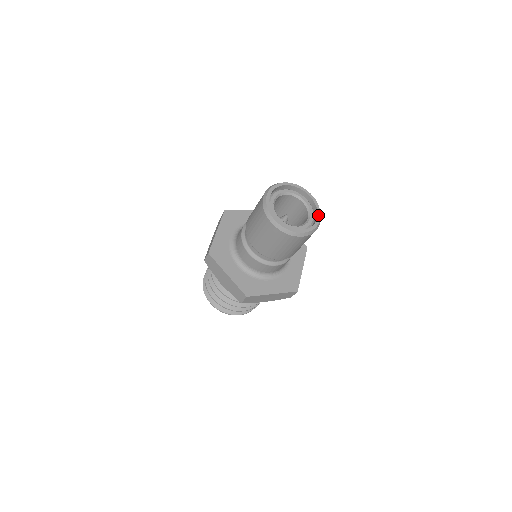
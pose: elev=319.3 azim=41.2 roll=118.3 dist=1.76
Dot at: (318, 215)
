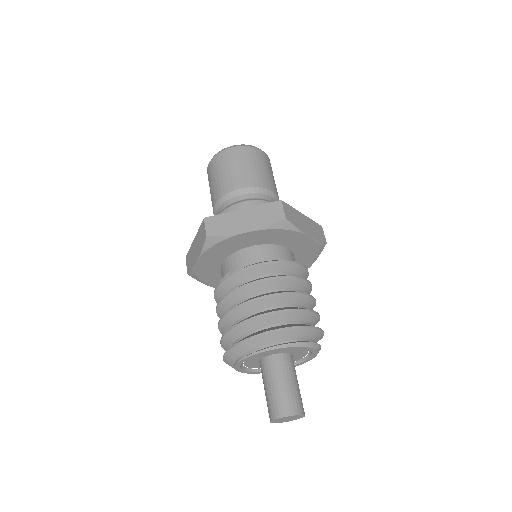
Dot at: occluded
